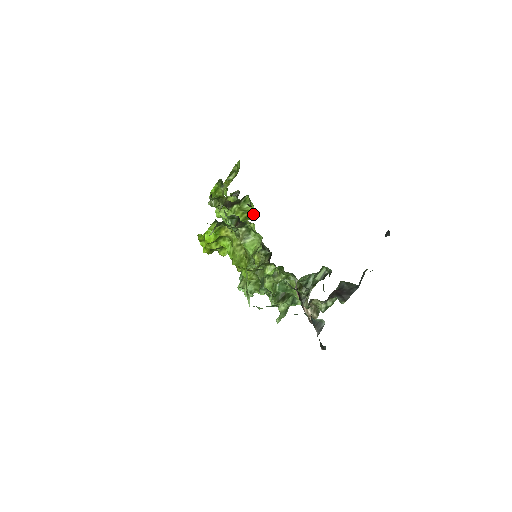
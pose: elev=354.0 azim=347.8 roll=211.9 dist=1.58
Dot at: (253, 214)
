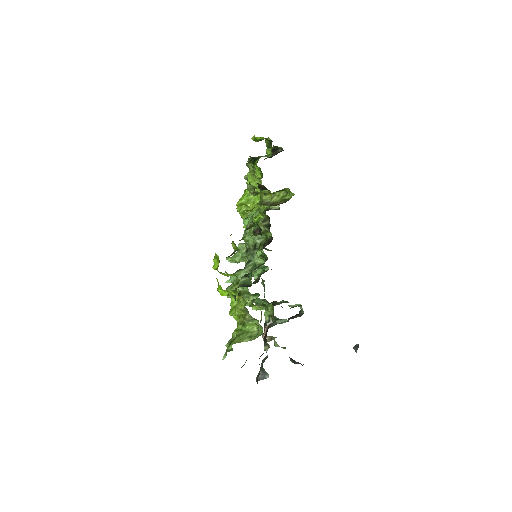
Dot at: occluded
